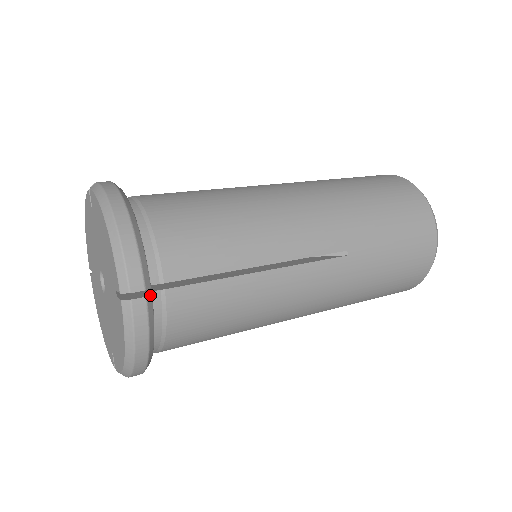
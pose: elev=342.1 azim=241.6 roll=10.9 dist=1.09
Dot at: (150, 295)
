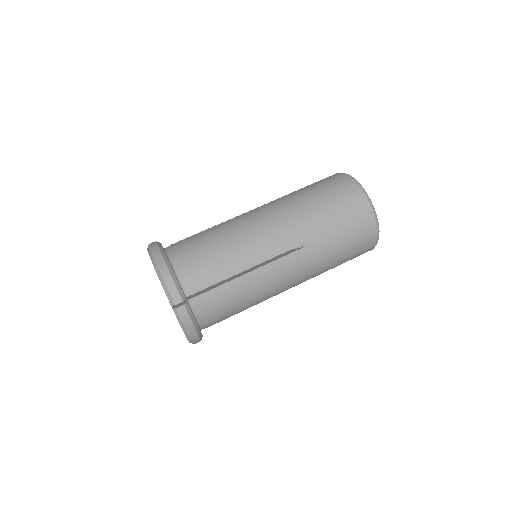
Dot at: (186, 303)
